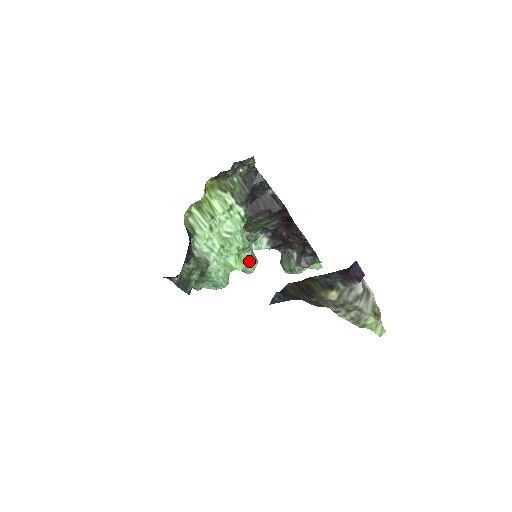
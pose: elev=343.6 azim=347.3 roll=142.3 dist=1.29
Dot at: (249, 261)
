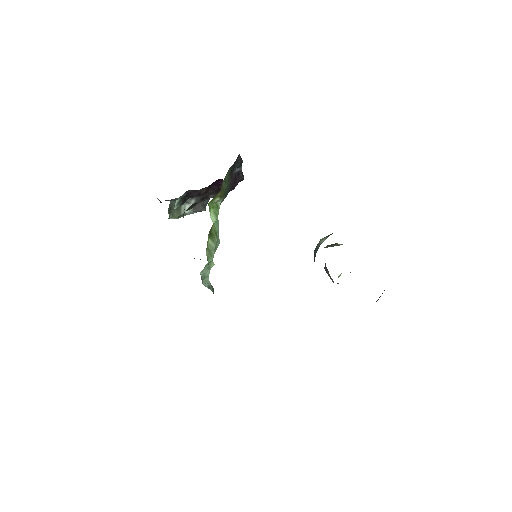
Dot at: occluded
